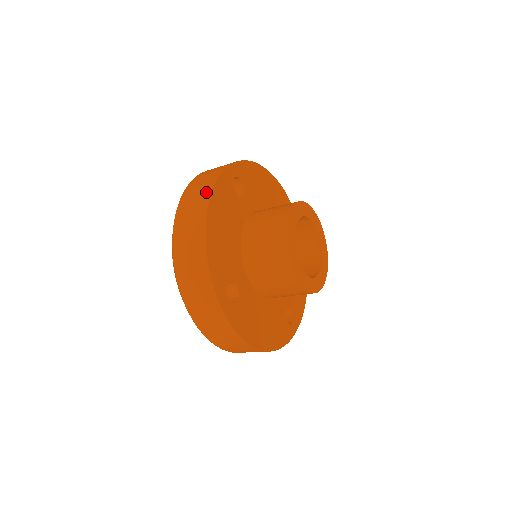
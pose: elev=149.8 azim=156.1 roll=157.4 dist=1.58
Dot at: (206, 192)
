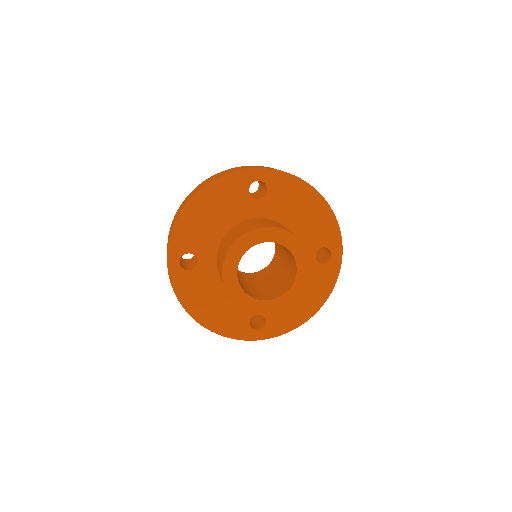
Dot at: (215, 178)
